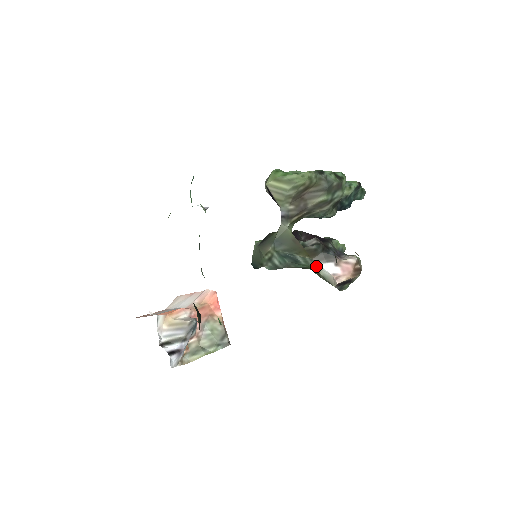
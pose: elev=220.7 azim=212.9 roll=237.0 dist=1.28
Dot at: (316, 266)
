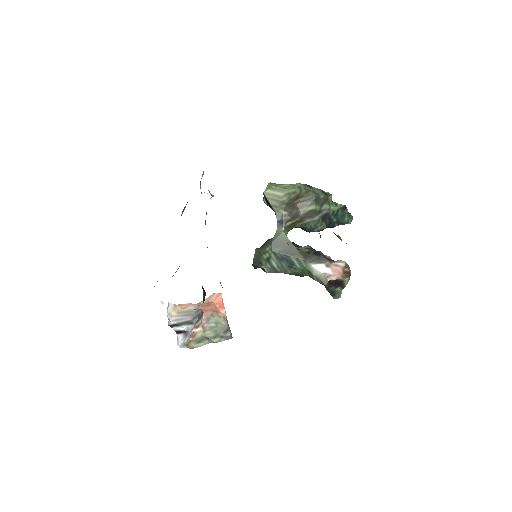
Dot at: (309, 267)
